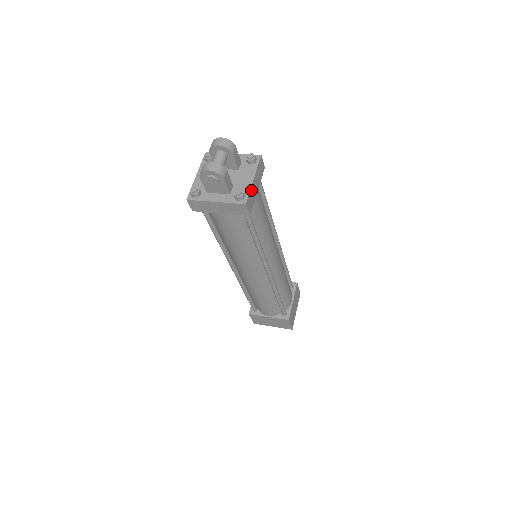
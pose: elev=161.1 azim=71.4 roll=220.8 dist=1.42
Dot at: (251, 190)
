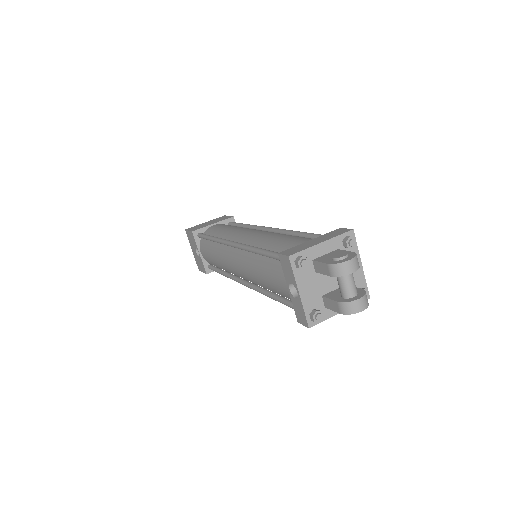
Dot at: (363, 277)
